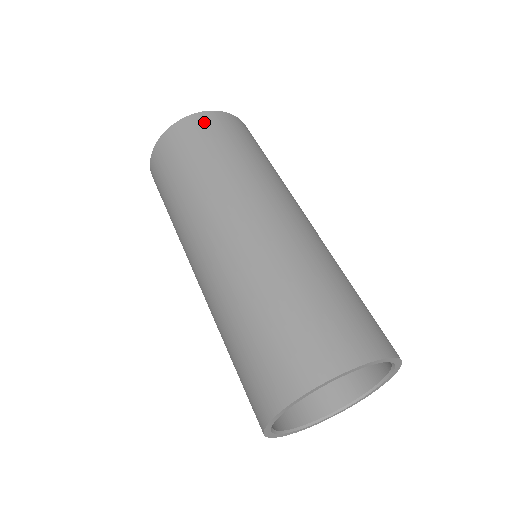
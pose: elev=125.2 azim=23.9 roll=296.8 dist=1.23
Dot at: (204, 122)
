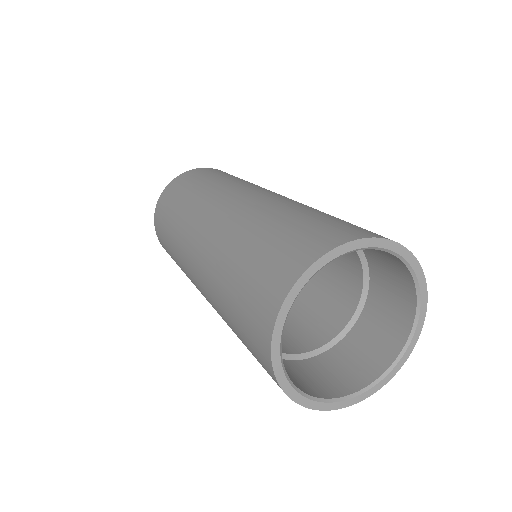
Dot at: occluded
